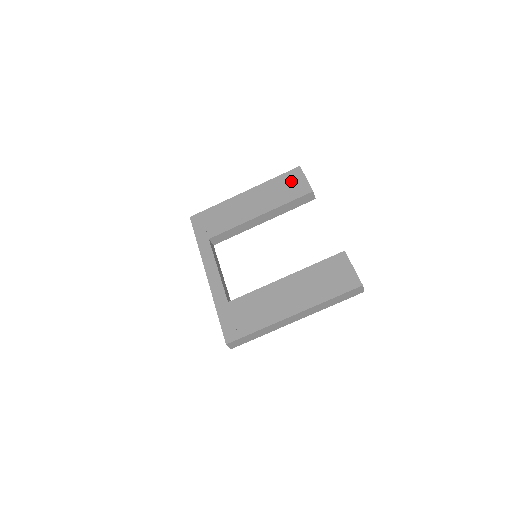
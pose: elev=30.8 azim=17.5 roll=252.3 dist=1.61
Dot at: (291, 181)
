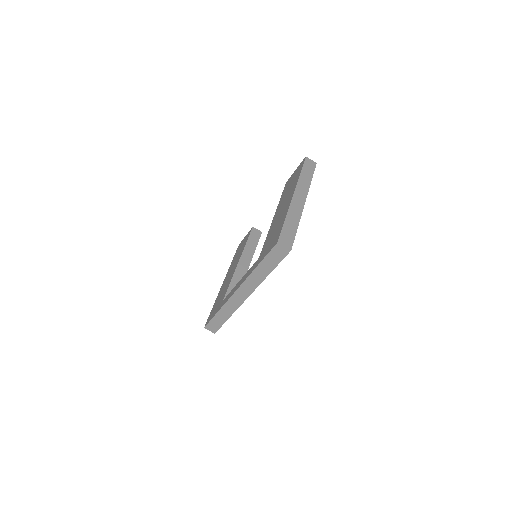
Dot at: (240, 247)
